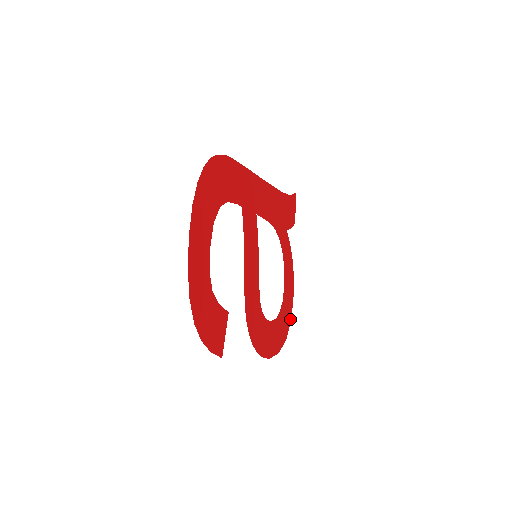
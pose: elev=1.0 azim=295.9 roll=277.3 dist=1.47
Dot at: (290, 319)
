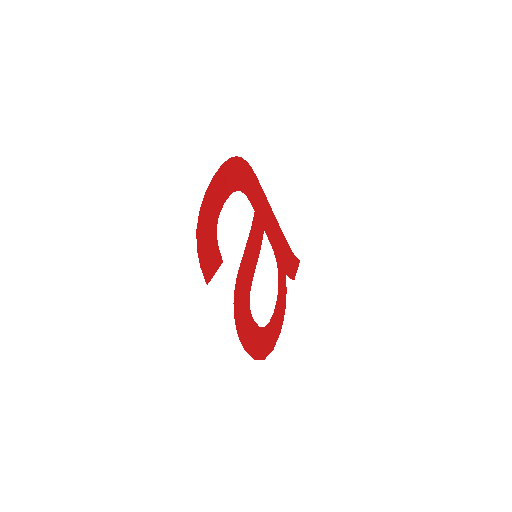
Dot at: (272, 348)
